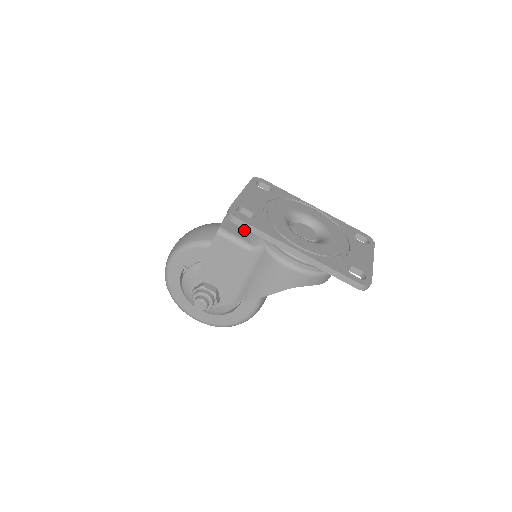
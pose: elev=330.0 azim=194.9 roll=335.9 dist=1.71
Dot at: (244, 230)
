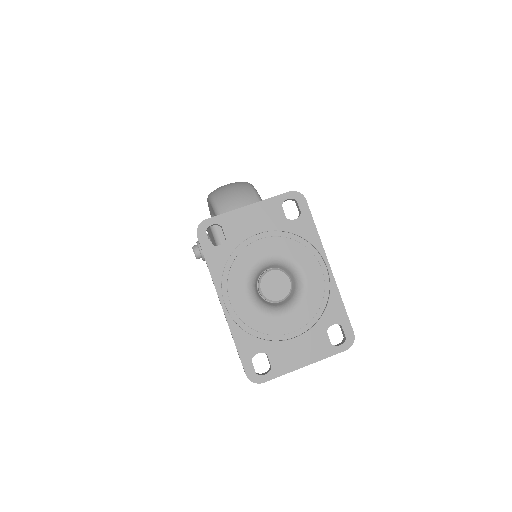
Dot at: occluded
